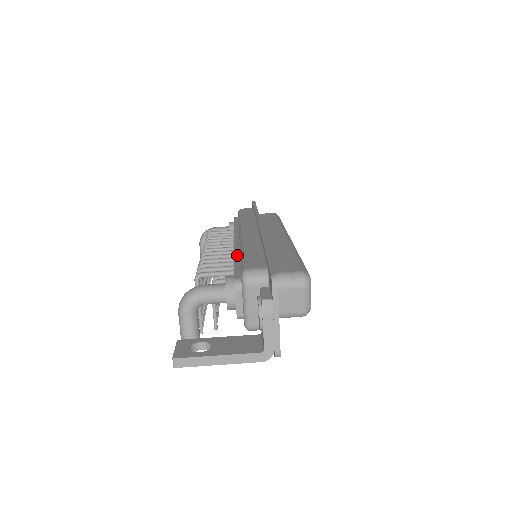
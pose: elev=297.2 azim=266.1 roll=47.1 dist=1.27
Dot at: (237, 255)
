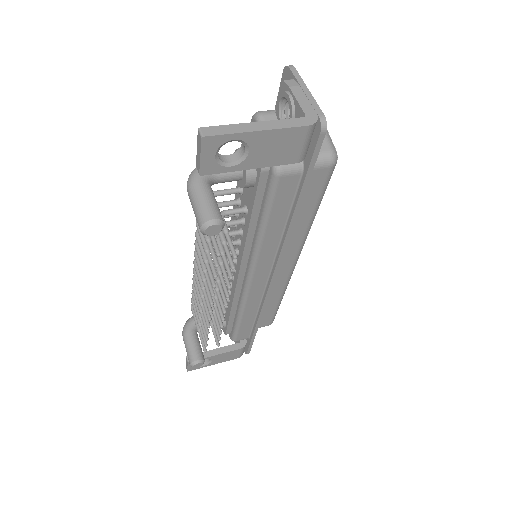
Dot at: occluded
